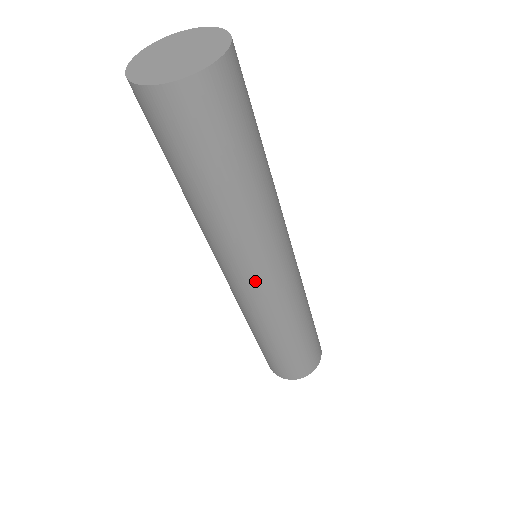
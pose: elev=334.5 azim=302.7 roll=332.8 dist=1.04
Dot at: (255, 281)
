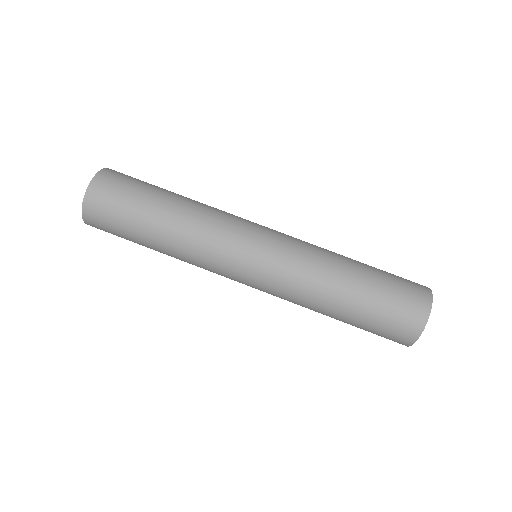
Dot at: (242, 274)
